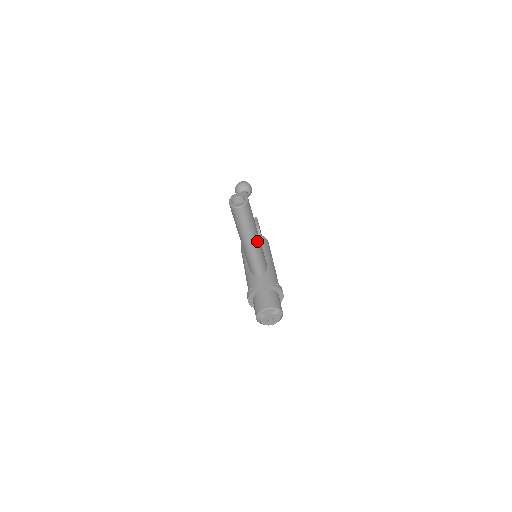
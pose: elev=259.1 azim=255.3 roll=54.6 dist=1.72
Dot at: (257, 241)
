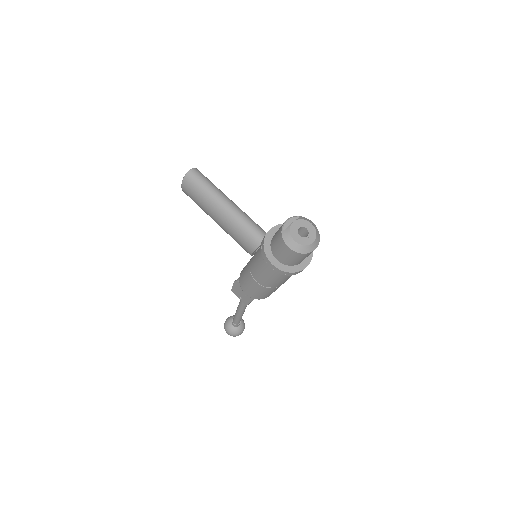
Dot at: (234, 204)
